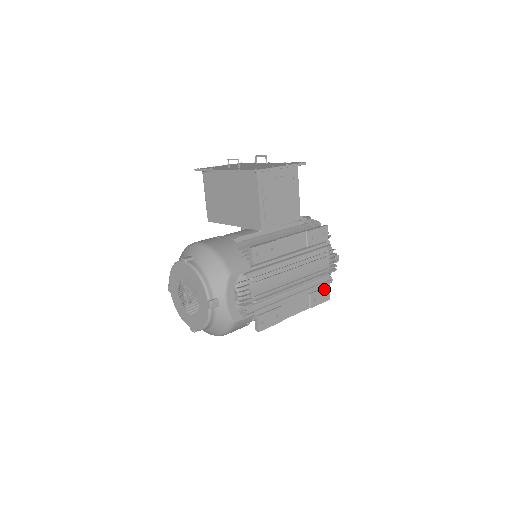
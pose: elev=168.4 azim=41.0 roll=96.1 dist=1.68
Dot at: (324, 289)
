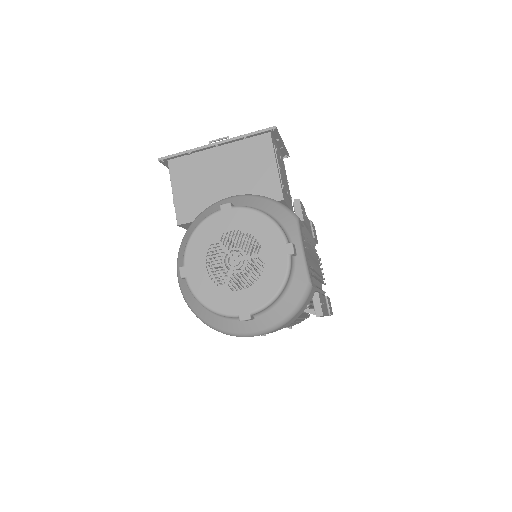
Dot at: occluded
